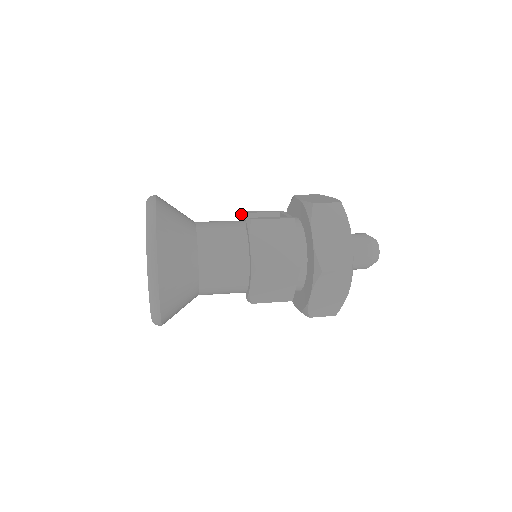
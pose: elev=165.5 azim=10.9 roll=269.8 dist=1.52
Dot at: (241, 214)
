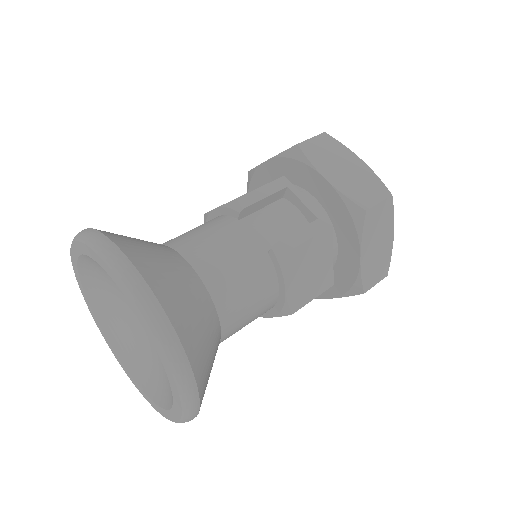
Dot at: (240, 211)
